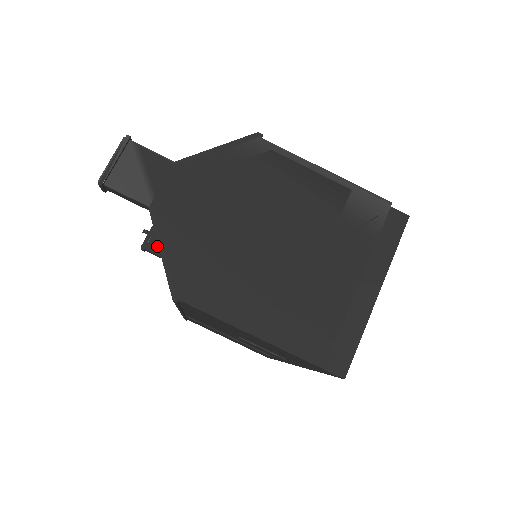
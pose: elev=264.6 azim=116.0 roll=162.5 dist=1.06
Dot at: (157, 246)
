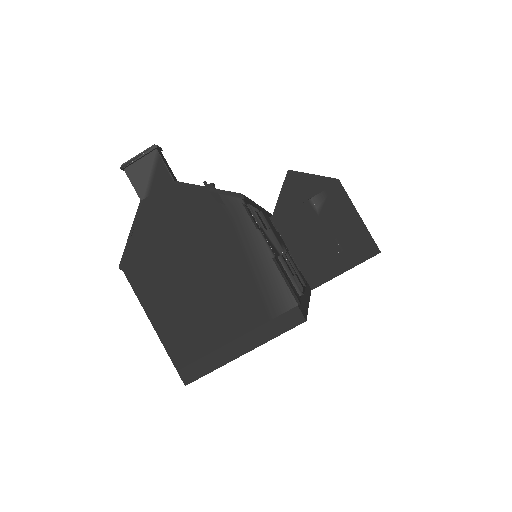
Dot at: occluded
